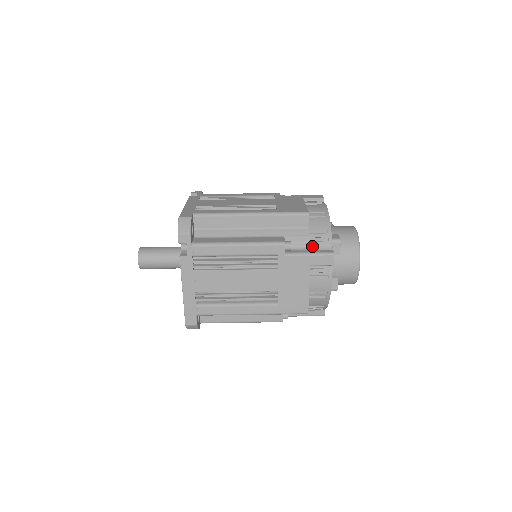
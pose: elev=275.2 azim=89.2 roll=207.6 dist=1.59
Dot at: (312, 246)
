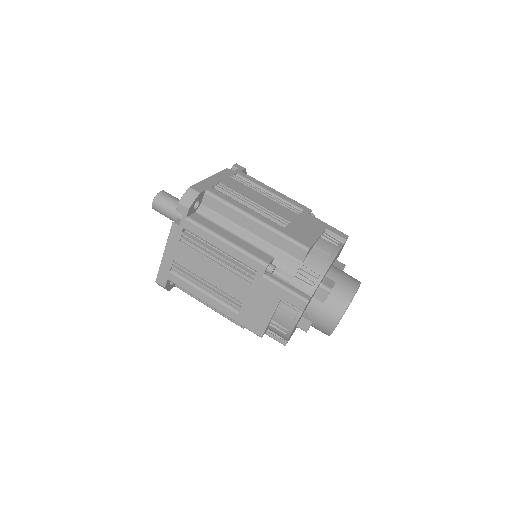
Dot at: (295, 282)
